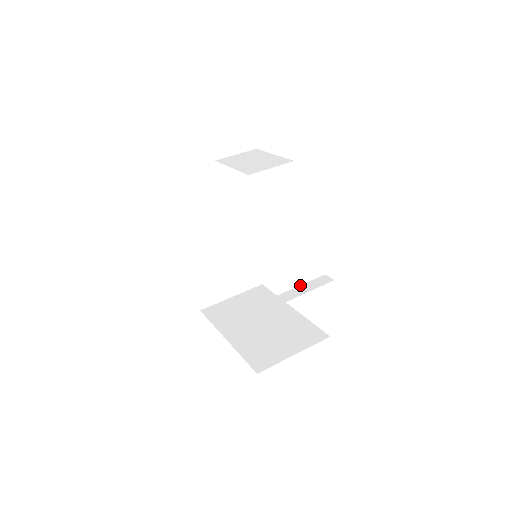
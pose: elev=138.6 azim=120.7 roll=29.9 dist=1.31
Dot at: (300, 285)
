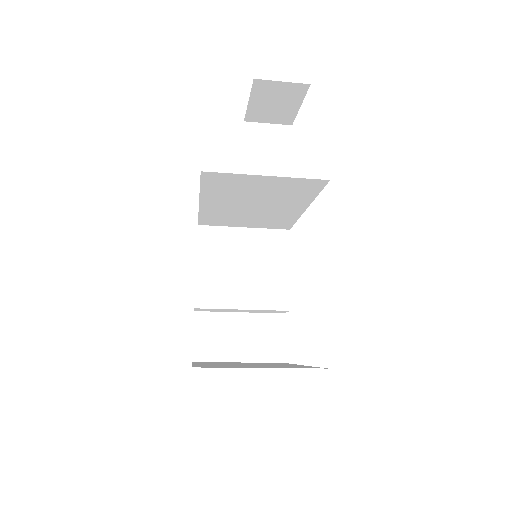
Dot at: occluded
